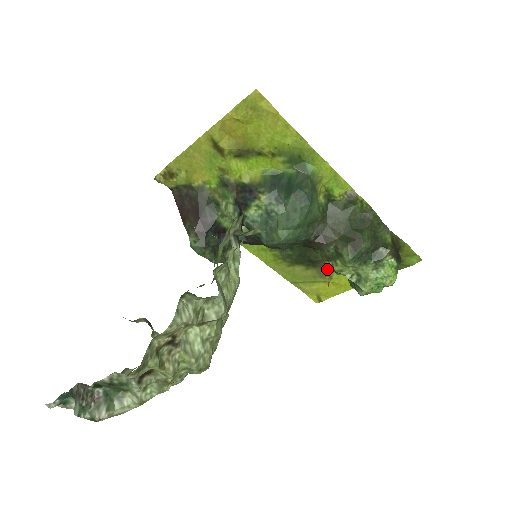
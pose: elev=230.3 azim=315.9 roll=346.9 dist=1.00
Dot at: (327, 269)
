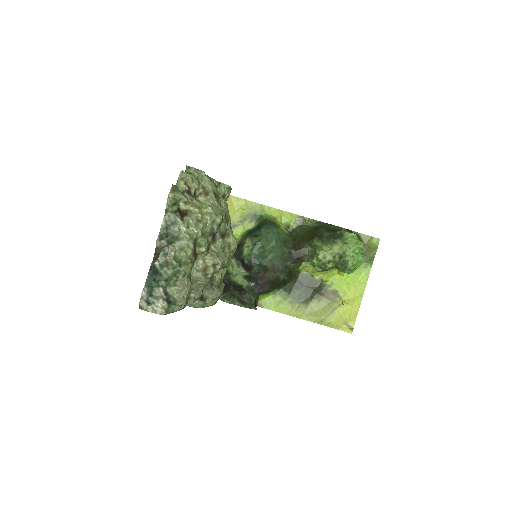
Dot at: (332, 291)
